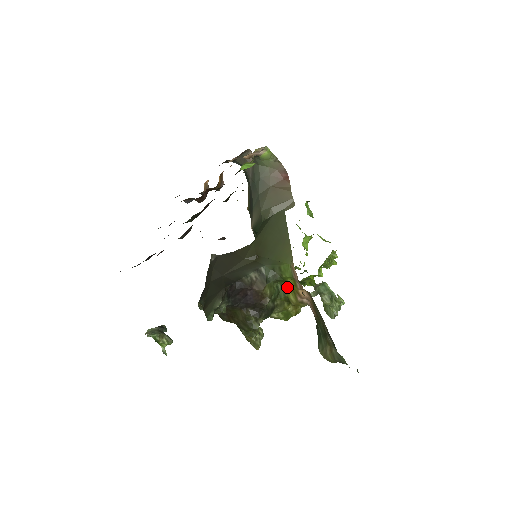
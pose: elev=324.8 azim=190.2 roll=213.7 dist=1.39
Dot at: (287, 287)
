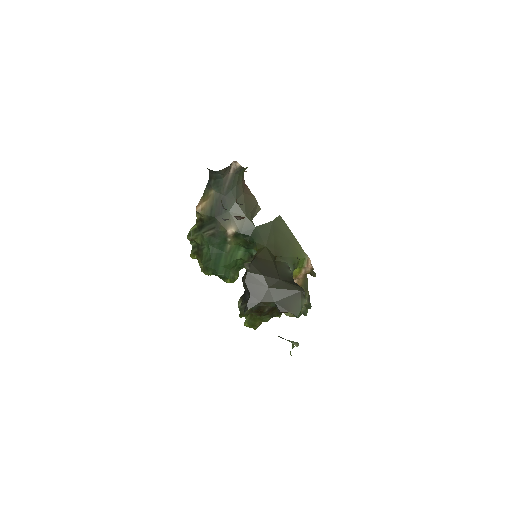
Dot at: occluded
